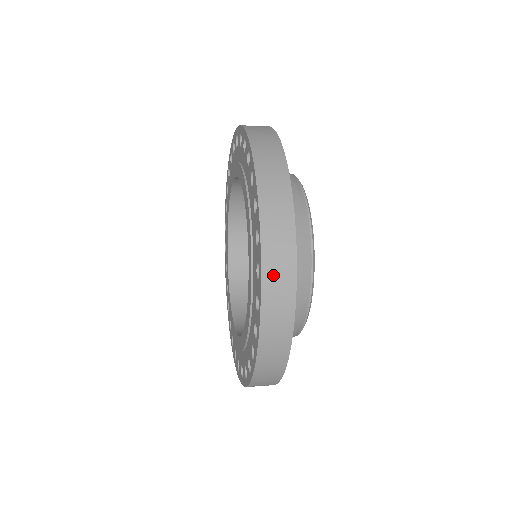
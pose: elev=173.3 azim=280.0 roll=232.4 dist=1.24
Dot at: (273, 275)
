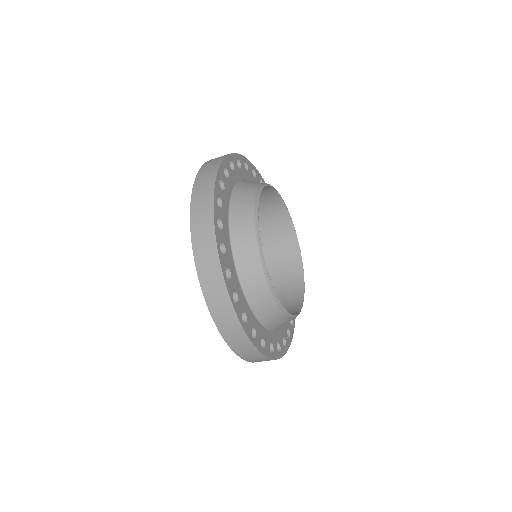
Dot at: (198, 200)
